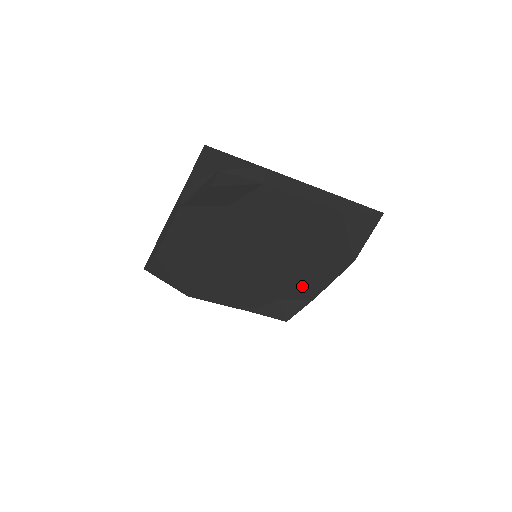
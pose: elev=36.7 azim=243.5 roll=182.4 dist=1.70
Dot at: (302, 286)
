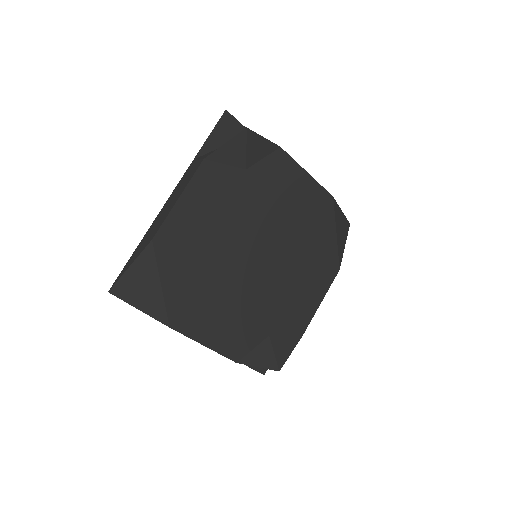
Dot at: (294, 309)
